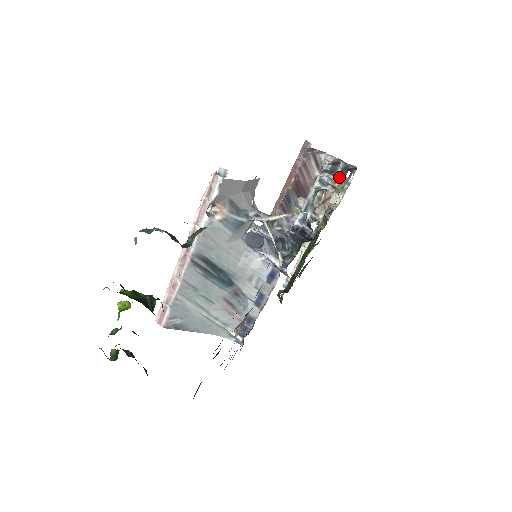
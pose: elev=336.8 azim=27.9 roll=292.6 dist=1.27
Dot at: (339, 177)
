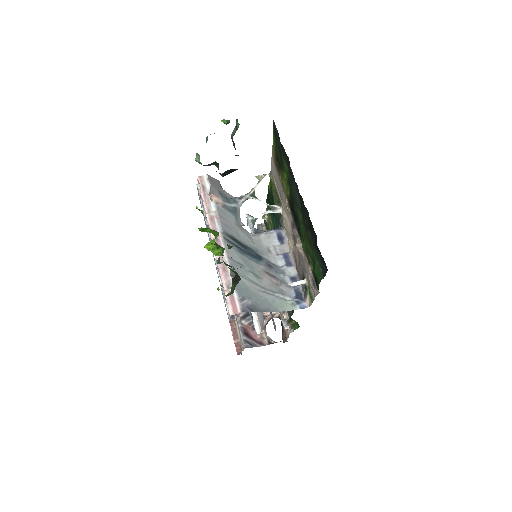
Dot at: occluded
